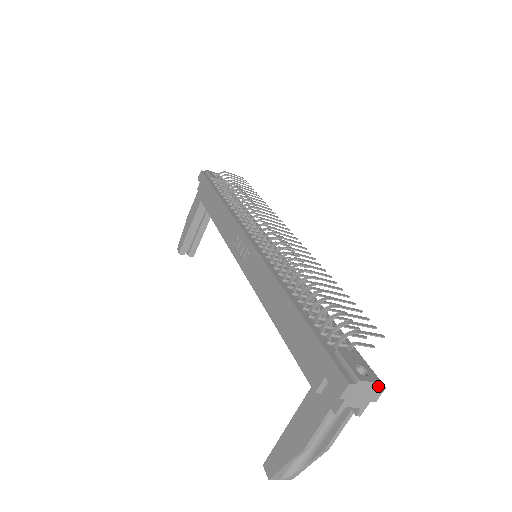
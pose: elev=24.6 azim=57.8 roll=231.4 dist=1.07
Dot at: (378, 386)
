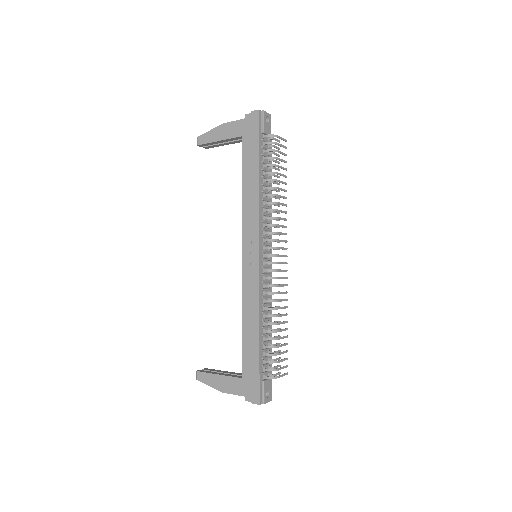
Dot at: (270, 400)
